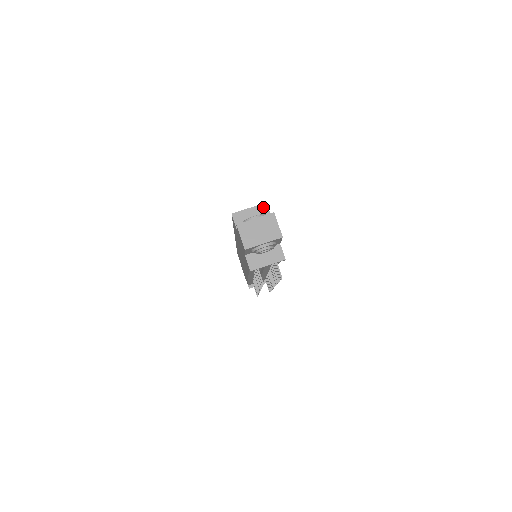
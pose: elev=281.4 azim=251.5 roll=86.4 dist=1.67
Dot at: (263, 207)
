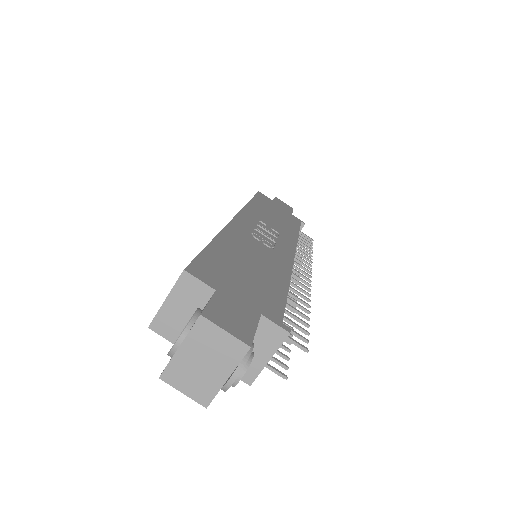
Dot at: (185, 282)
